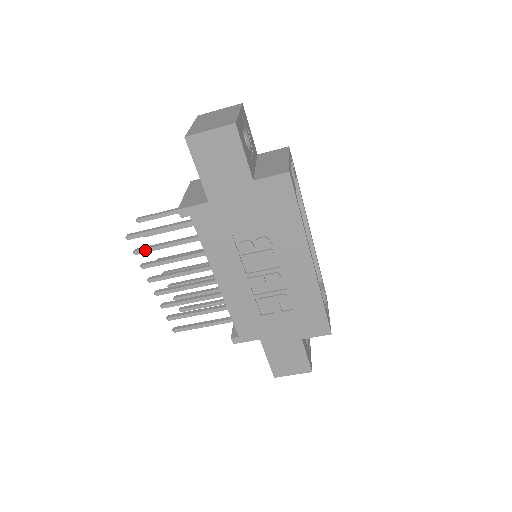
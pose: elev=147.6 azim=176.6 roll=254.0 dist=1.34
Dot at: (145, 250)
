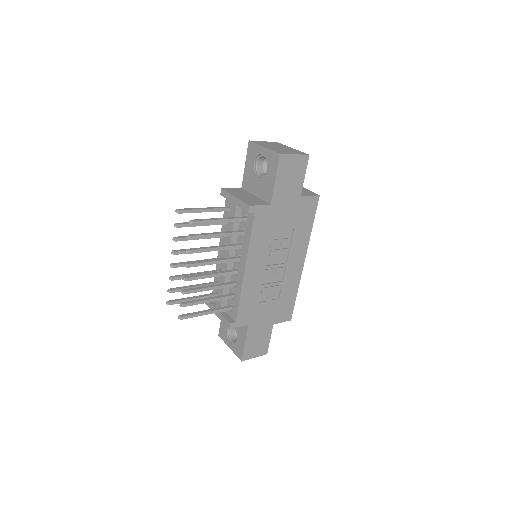
Dot at: (199, 236)
